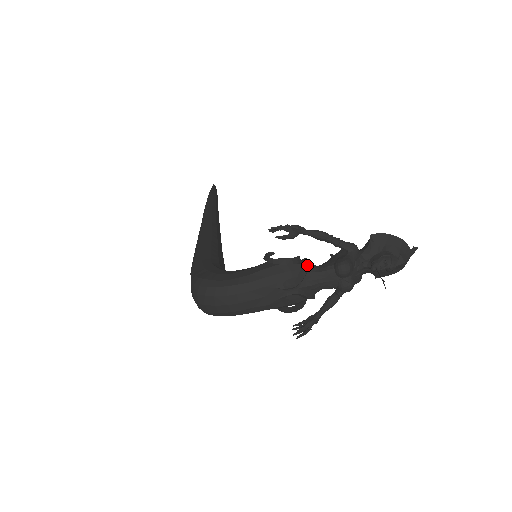
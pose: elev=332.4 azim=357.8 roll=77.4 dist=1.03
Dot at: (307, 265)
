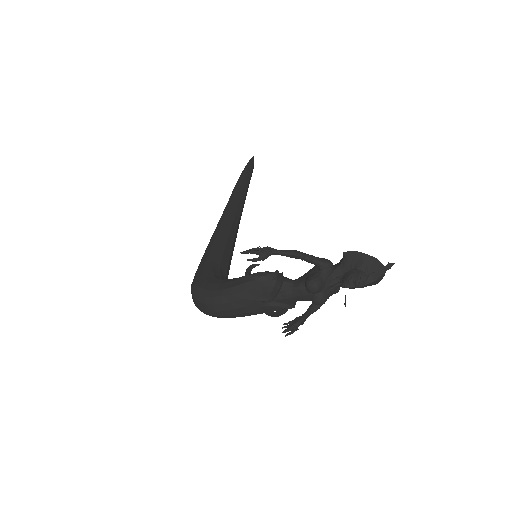
Dot at: (280, 282)
